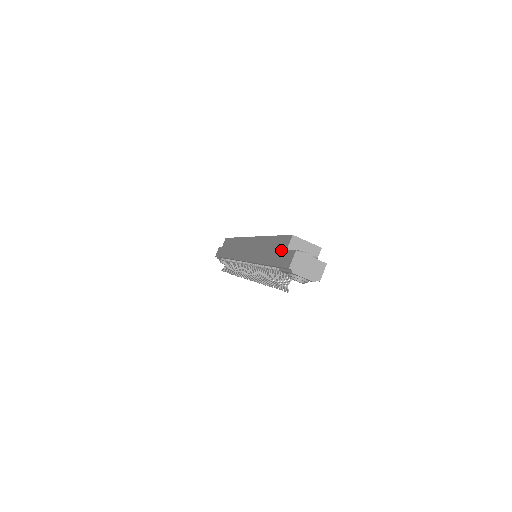
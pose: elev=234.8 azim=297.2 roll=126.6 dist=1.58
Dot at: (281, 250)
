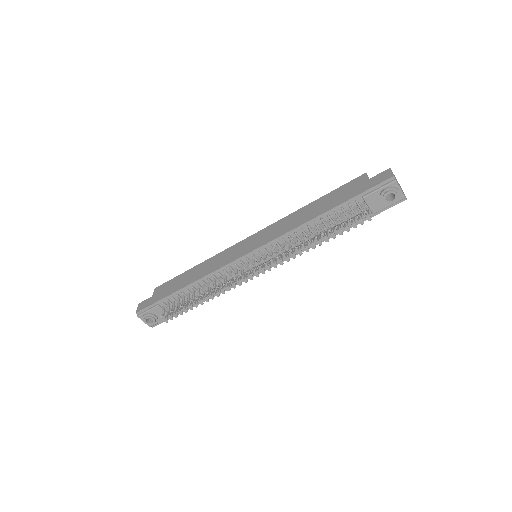
Dot at: (356, 186)
